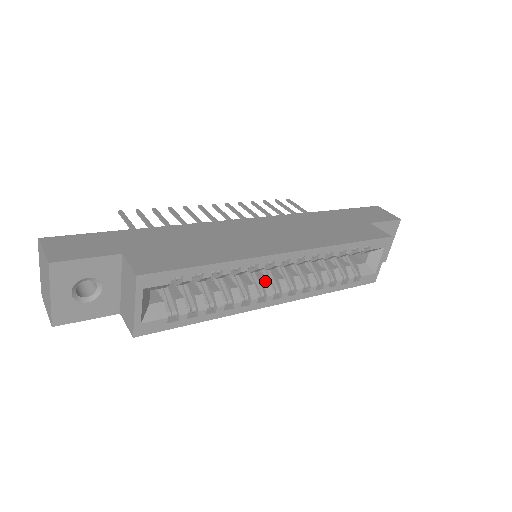
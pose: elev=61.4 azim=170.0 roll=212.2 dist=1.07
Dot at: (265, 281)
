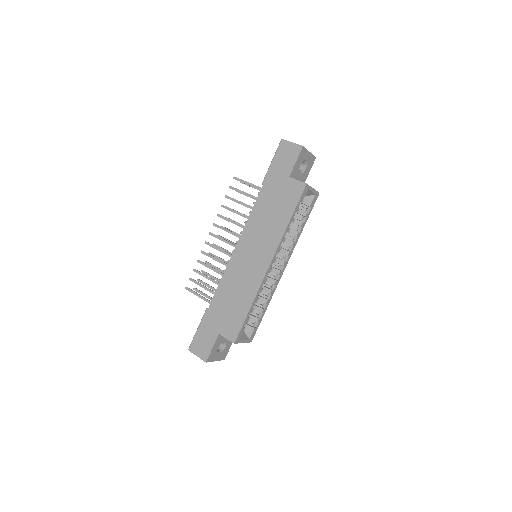
Dot at: (272, 270)
